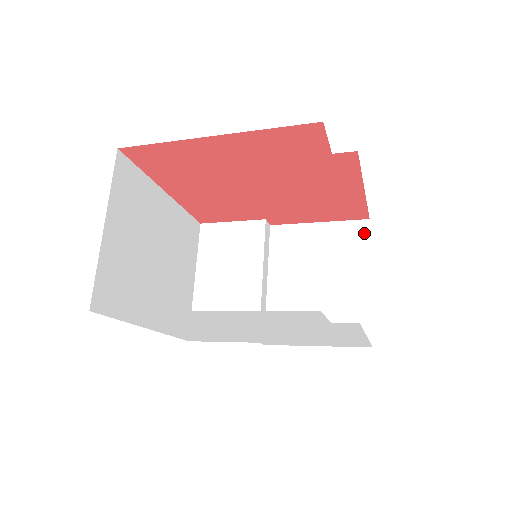
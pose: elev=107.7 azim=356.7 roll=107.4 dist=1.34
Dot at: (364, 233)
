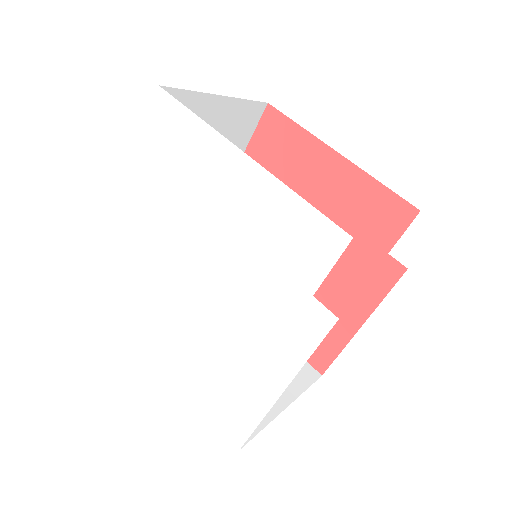
Dot at: (310, 378)
